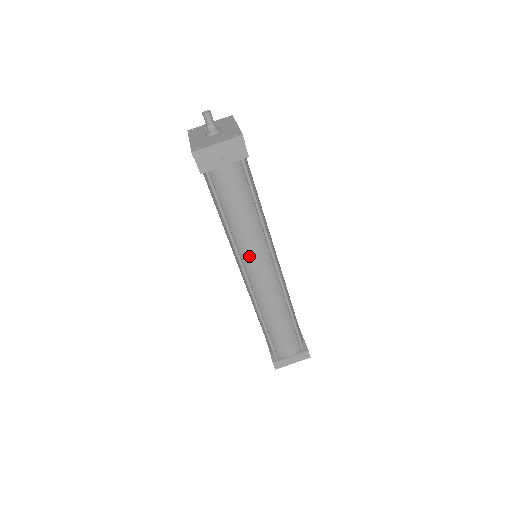
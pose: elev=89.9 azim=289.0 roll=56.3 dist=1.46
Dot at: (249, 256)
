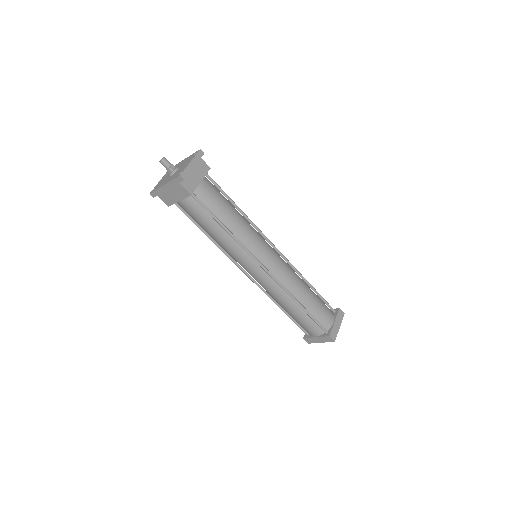
Dot at: (256, 248)
